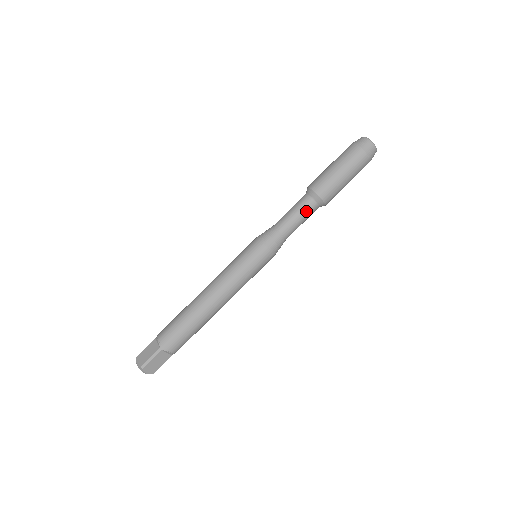
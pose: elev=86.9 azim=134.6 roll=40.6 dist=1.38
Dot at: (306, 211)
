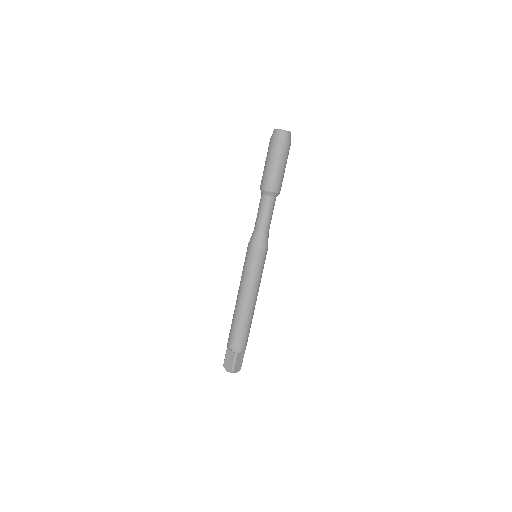
Dot at: (270, 207)
